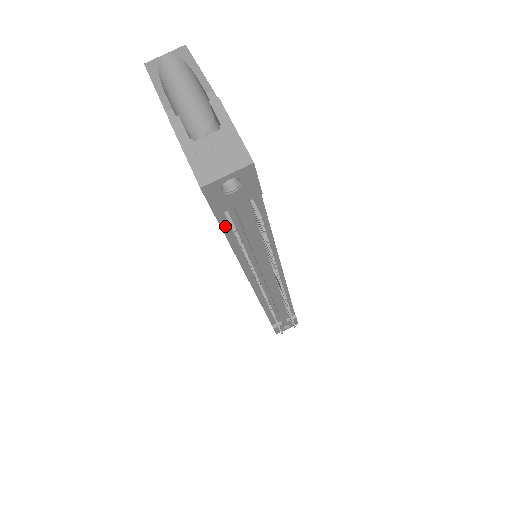
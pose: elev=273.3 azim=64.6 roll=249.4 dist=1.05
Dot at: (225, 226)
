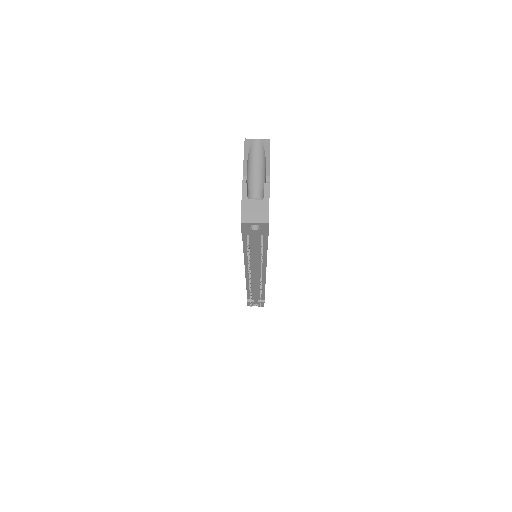
Dot at: (245, 239)
